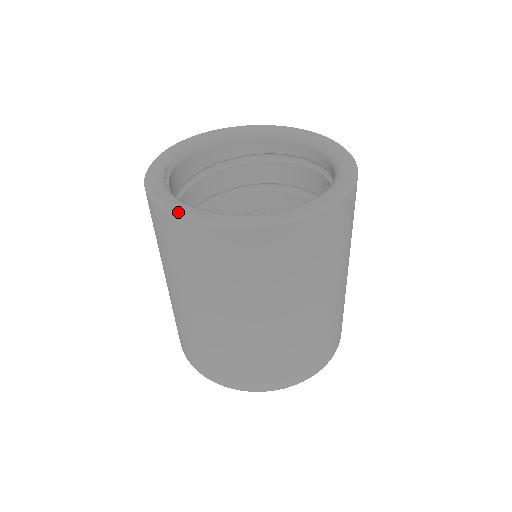
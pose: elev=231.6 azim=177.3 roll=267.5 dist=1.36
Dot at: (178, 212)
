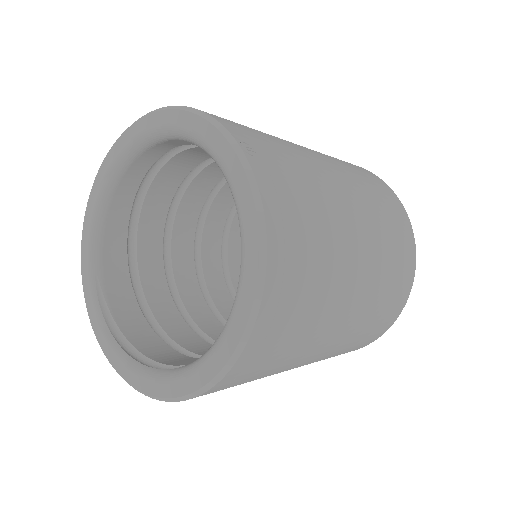
Dot at: (147, 394)
